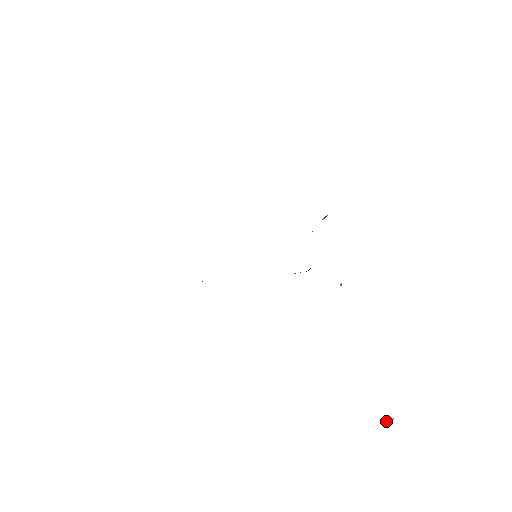
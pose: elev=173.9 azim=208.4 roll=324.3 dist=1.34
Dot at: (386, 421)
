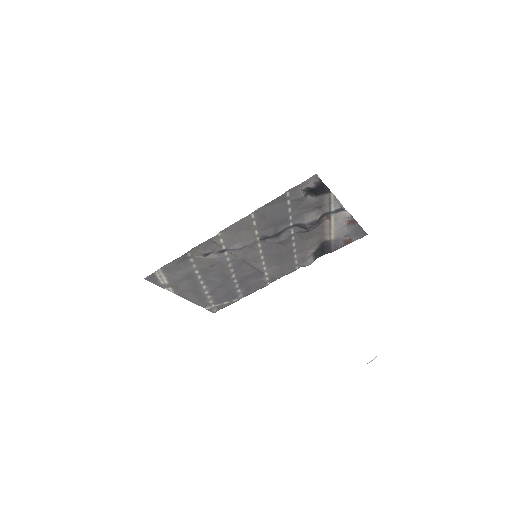
Dot at: occluded
